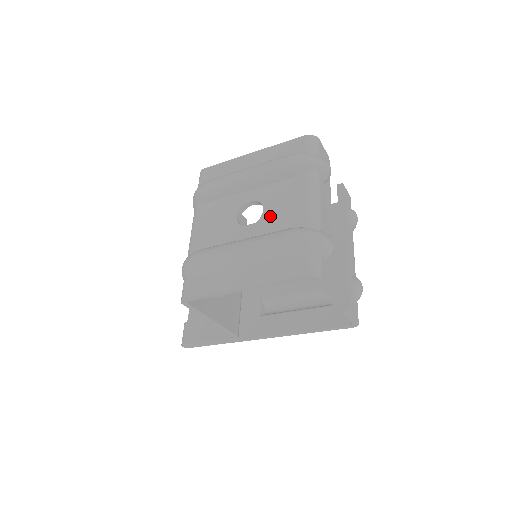
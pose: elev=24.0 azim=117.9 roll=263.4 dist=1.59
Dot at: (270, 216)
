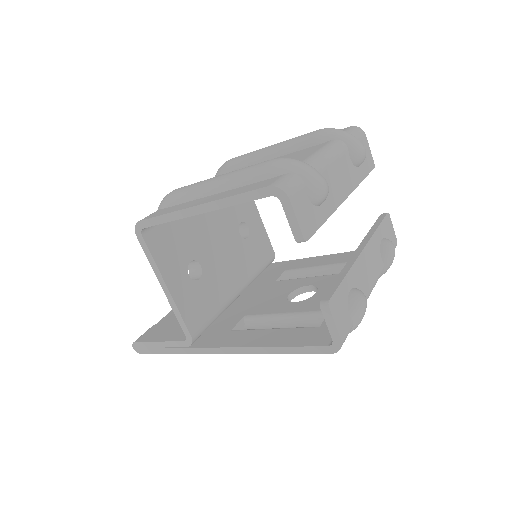
Dot at: occluded
